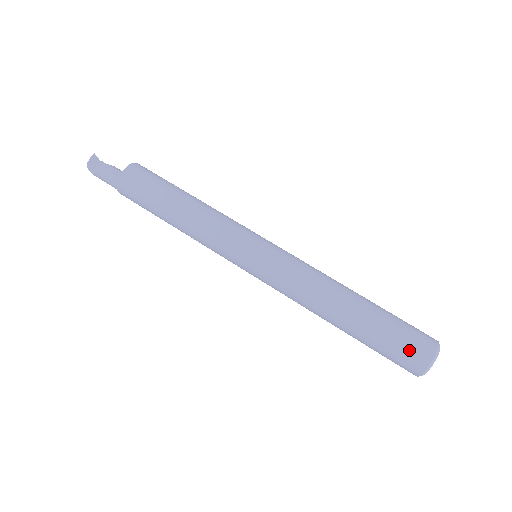
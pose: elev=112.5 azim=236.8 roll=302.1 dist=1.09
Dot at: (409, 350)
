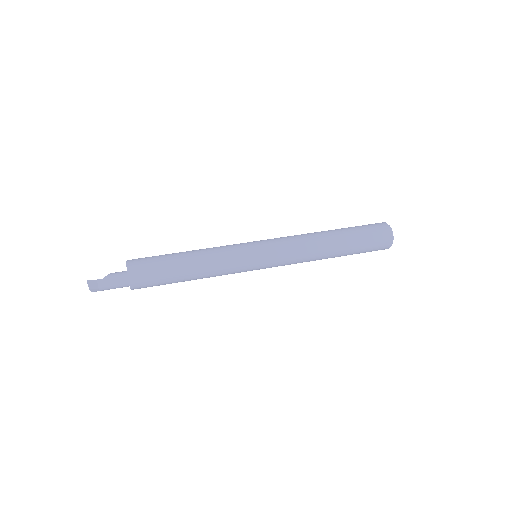
Dot at: (378, 243)
